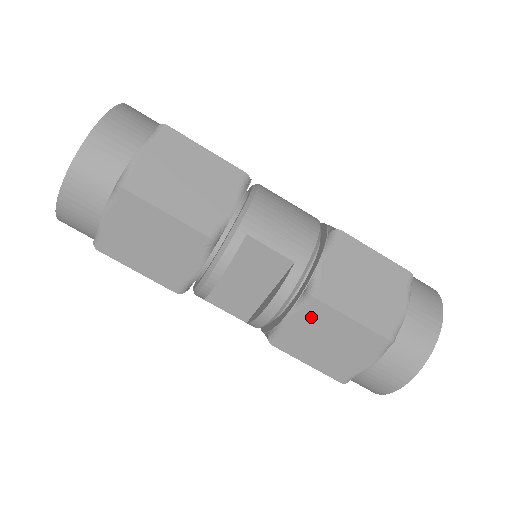
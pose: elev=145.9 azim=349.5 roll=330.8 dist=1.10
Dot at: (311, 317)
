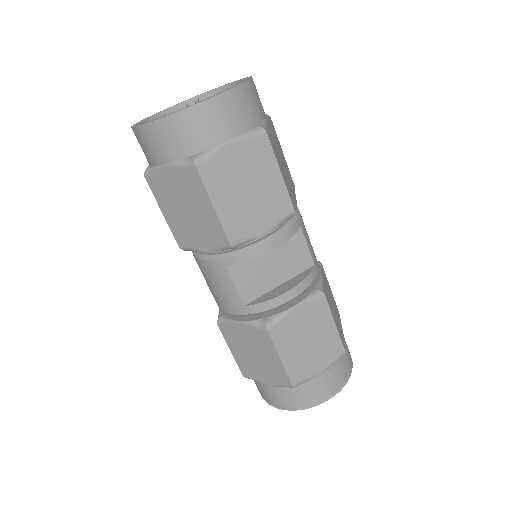
Dot at: (312, 312)
